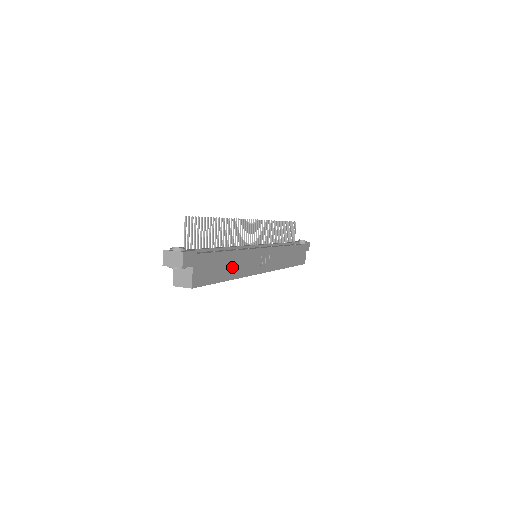
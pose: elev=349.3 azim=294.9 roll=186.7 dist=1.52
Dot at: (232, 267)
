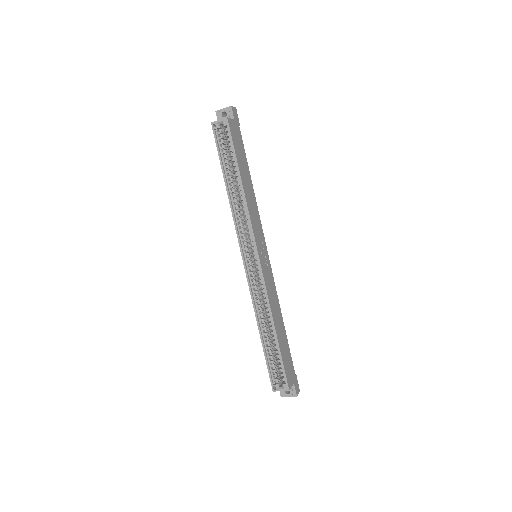
Dot at: (247, 185)
